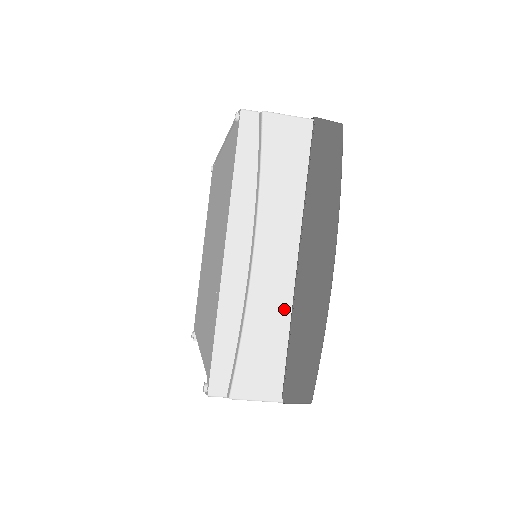
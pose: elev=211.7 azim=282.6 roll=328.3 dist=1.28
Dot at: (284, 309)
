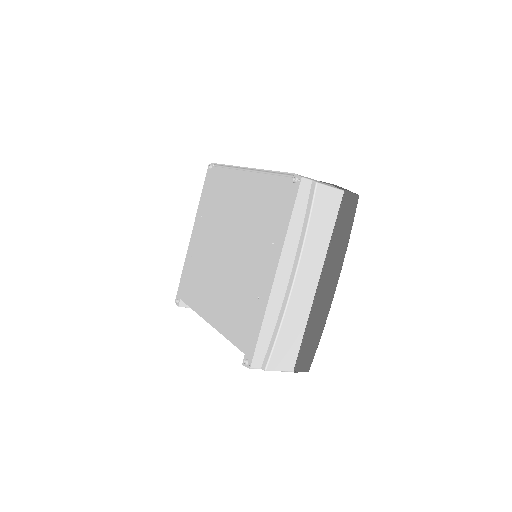
Dot at: (305, 314)
